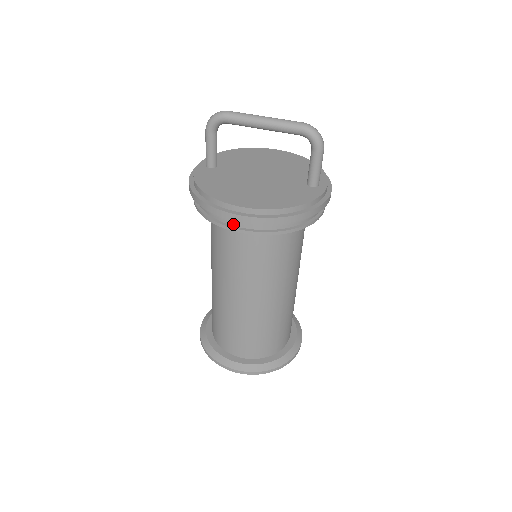
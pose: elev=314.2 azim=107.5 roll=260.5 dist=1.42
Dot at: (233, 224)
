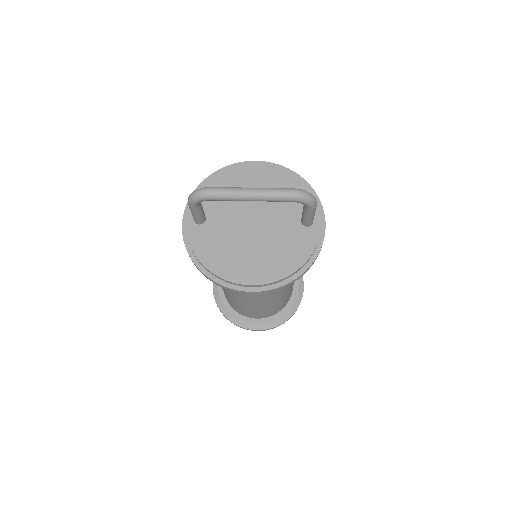
Dot at: occluded
